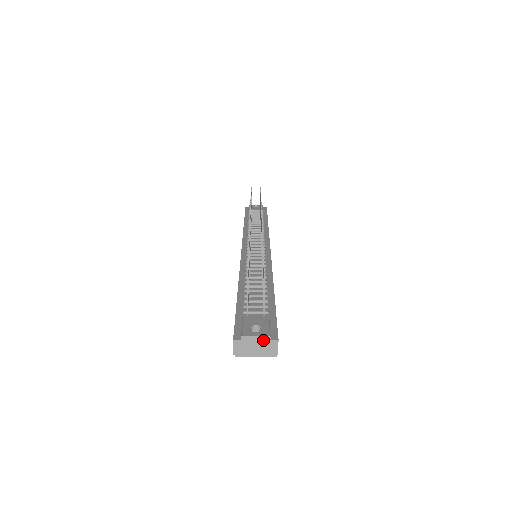
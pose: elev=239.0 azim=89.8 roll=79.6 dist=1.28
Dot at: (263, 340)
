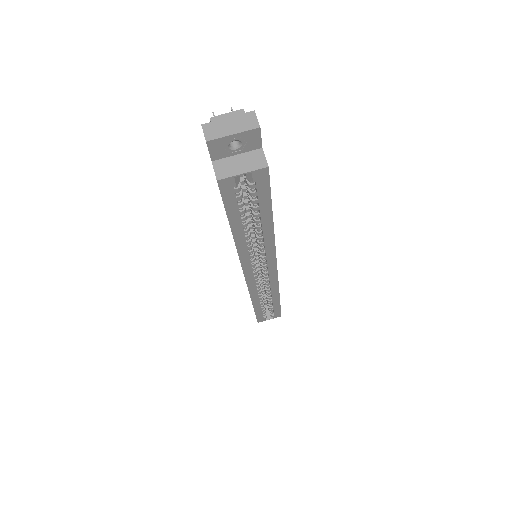
Dot at: (237, 116)
